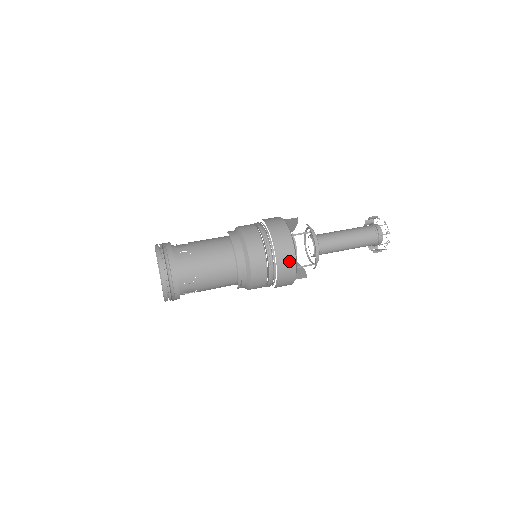
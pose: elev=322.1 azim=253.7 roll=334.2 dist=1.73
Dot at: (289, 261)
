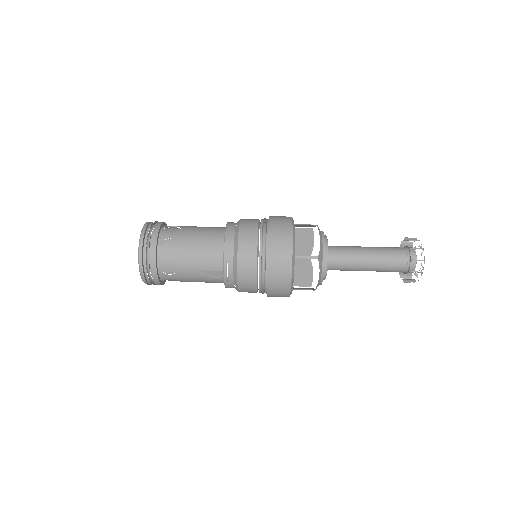
Dot at: (284, 243)
